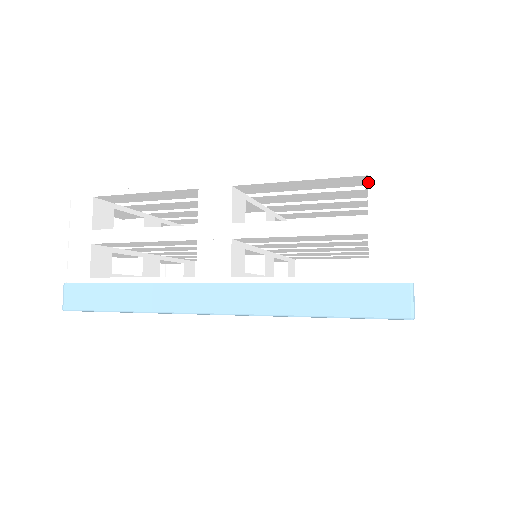
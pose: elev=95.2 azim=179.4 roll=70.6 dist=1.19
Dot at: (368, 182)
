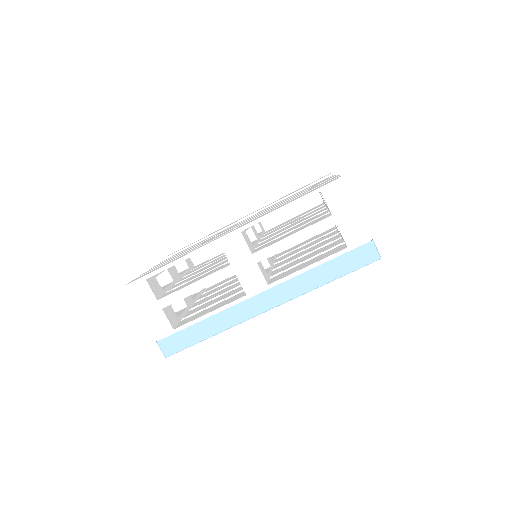
Dot at: (323, 196)
